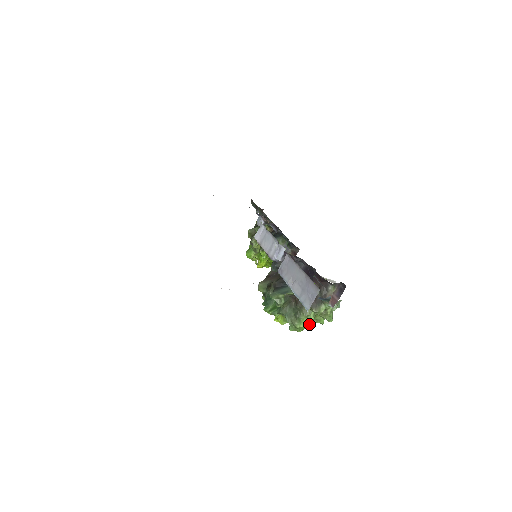
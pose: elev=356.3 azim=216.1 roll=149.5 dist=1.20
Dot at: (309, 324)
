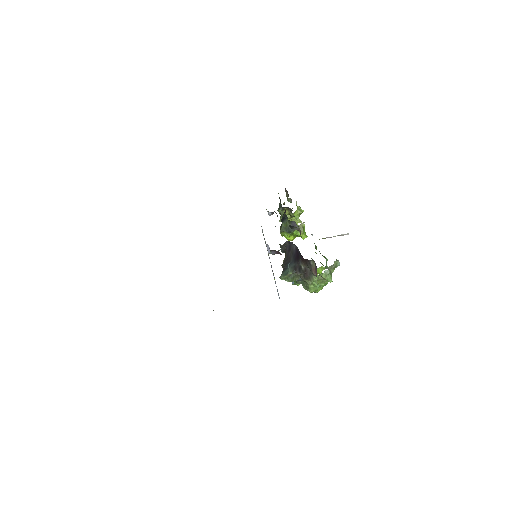
Dot at: (322, 284)
